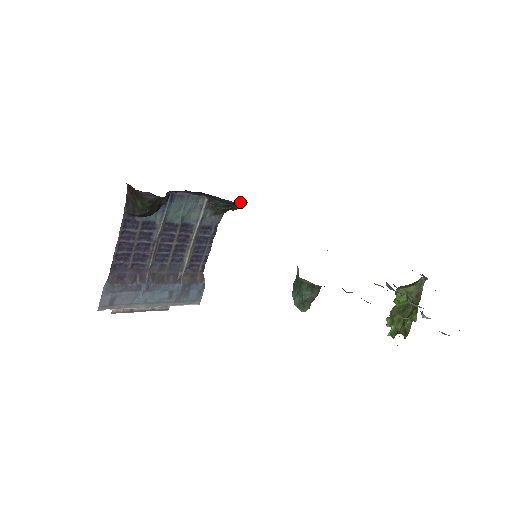
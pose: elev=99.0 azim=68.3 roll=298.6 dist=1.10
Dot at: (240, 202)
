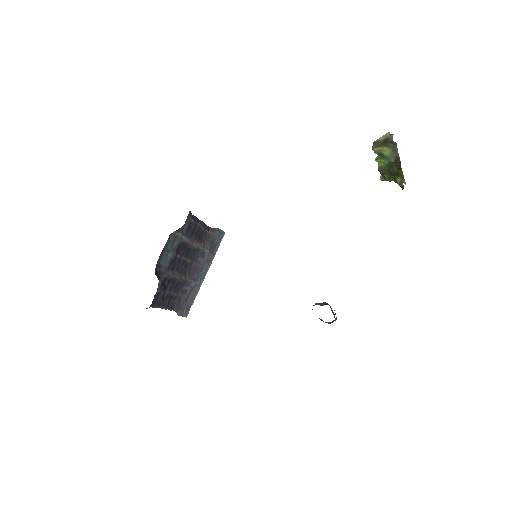
Dot at: occluded
